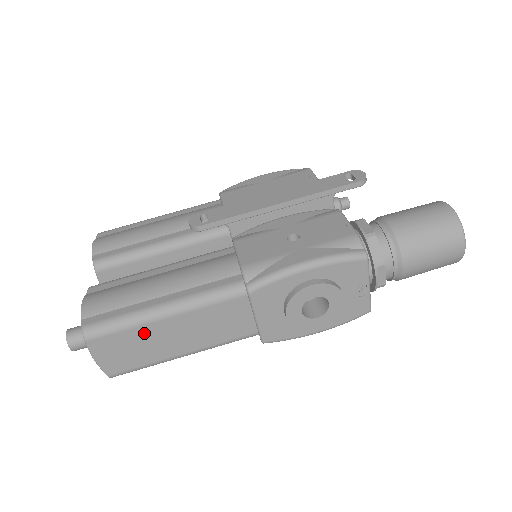
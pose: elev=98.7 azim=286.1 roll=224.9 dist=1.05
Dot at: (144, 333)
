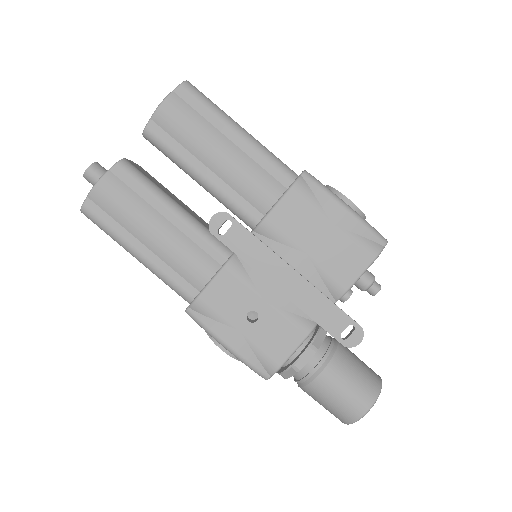
Dot at: occluded
